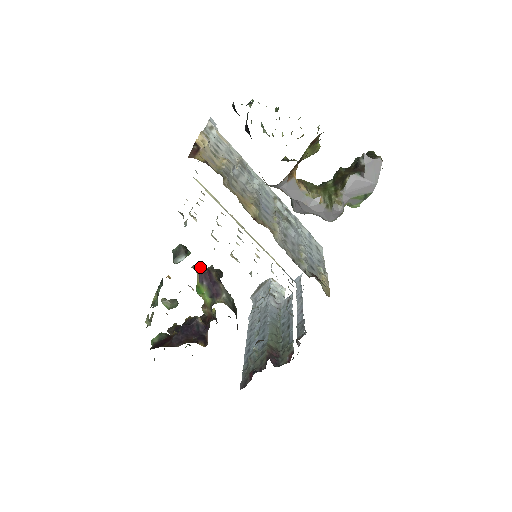
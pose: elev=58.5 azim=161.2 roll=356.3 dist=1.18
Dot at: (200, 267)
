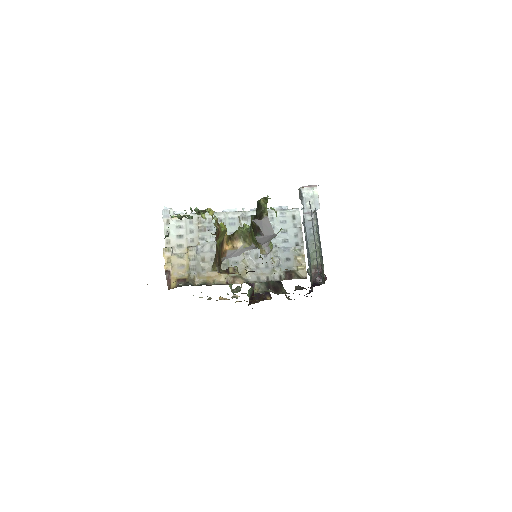
Dot at: occluded
